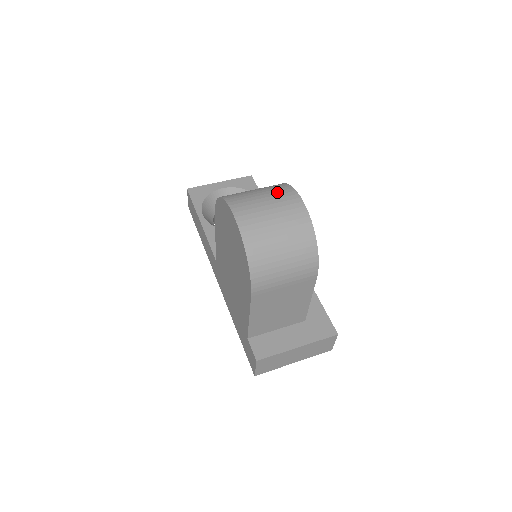
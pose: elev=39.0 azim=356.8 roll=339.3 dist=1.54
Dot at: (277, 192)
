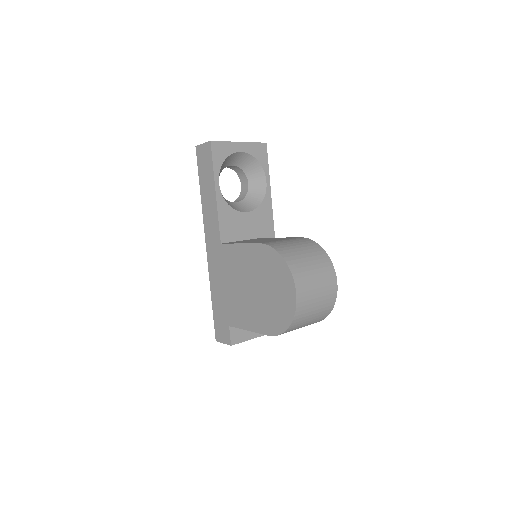
Dot at: (325, 273)
